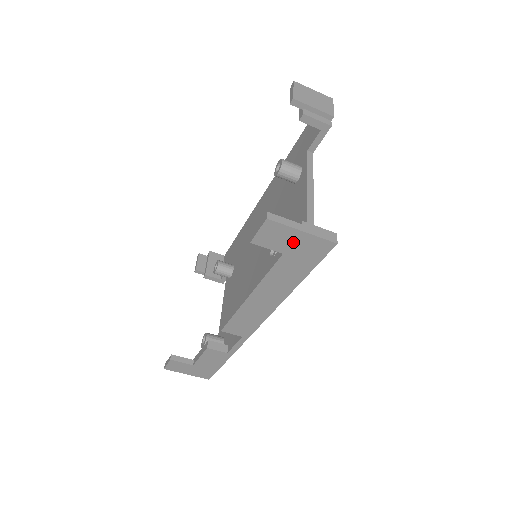
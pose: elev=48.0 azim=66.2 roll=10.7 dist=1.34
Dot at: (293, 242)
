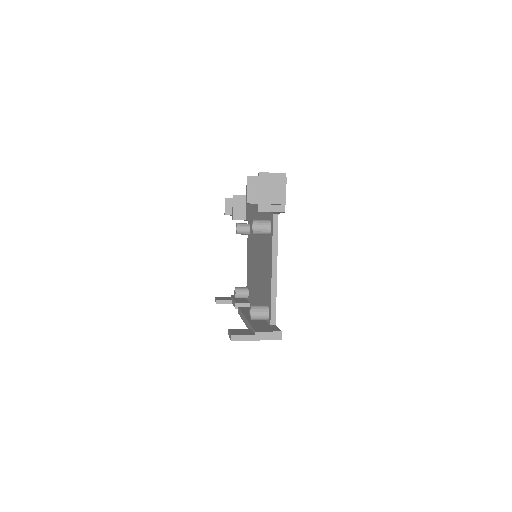
Dot at: occluded
